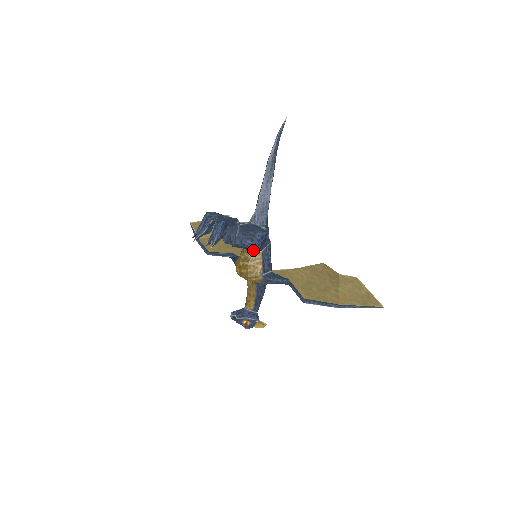
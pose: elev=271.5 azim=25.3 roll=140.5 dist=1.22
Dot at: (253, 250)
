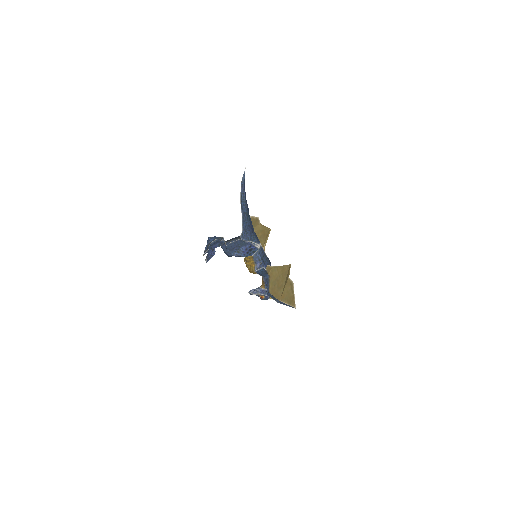
Dot at: occluded
